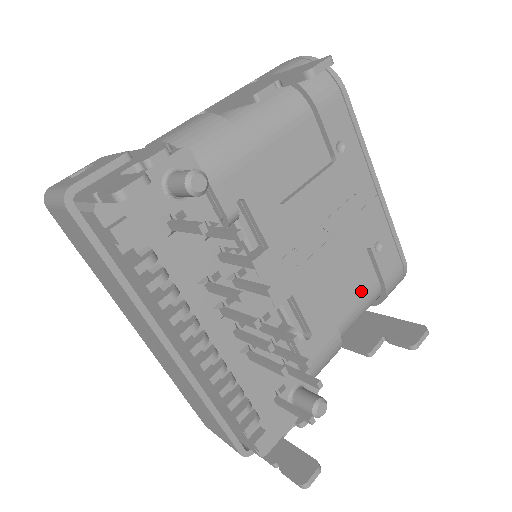
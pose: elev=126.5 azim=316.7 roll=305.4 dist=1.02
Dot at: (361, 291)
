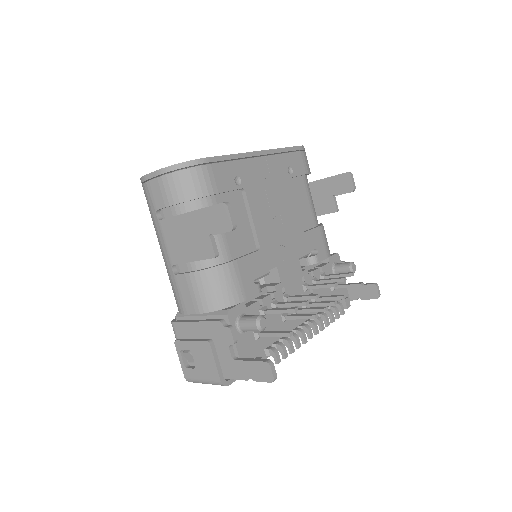
Dot at: (304, 194)
